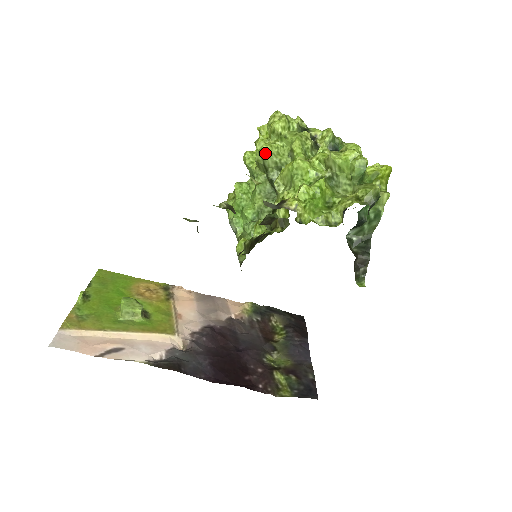
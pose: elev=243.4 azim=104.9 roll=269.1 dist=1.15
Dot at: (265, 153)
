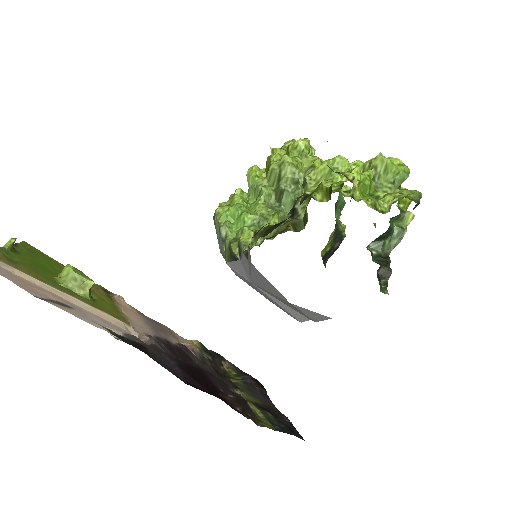
Dot at: (286, 161)
